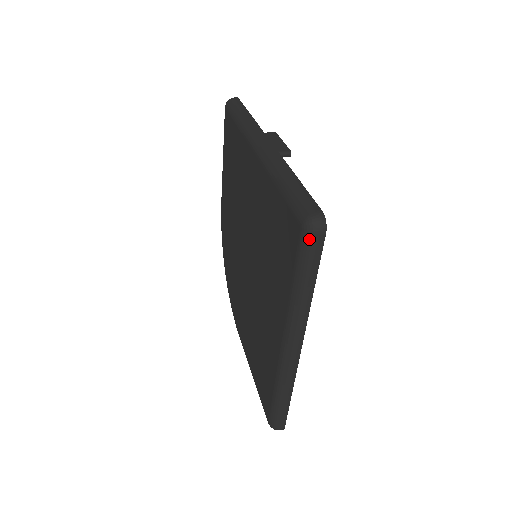
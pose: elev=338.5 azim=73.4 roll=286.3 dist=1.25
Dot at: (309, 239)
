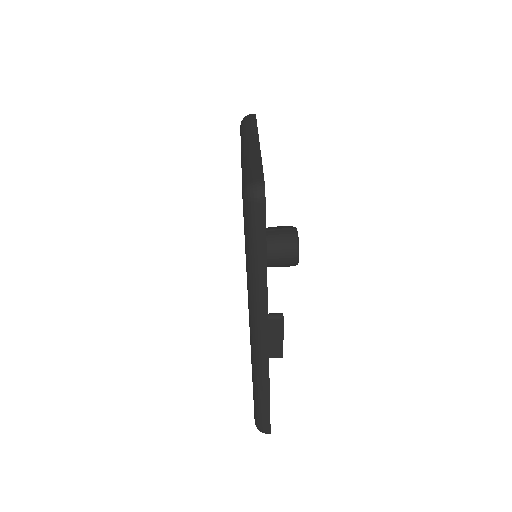
Dot at: occluded
